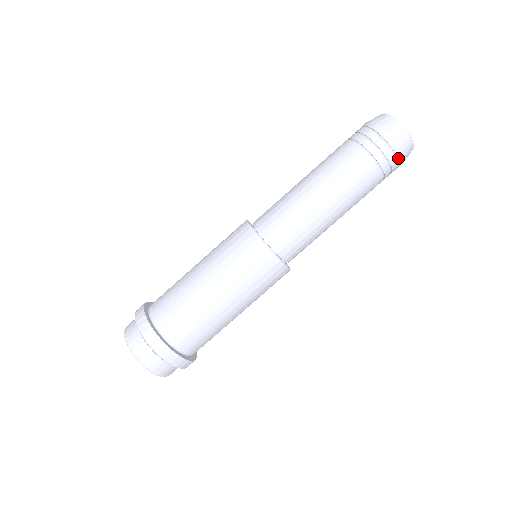
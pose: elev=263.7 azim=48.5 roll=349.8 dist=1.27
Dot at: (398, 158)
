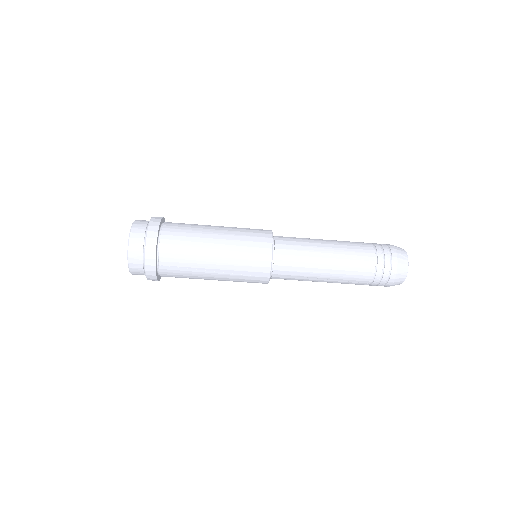
Dot at: occluded
